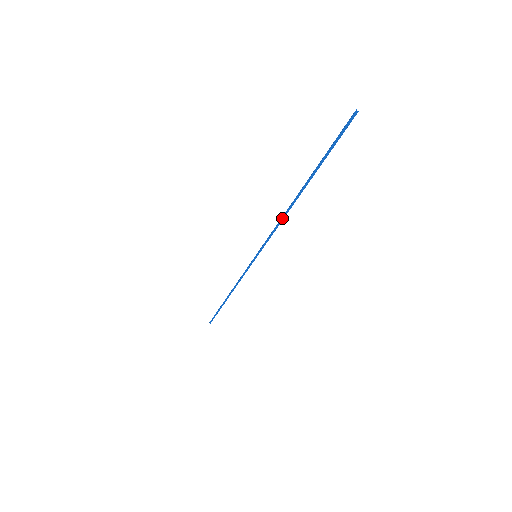
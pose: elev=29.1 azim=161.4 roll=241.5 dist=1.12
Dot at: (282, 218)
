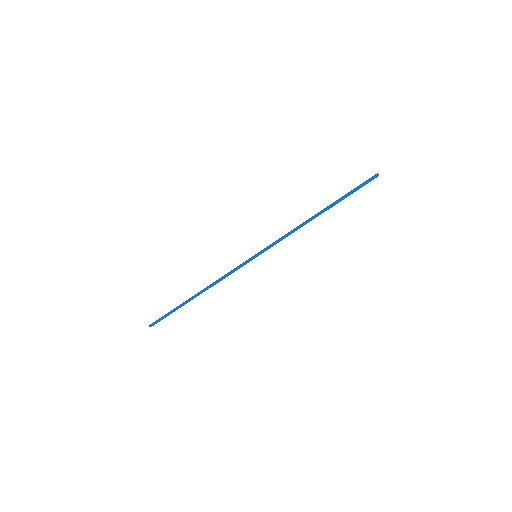
Dot at: (298, 227)
